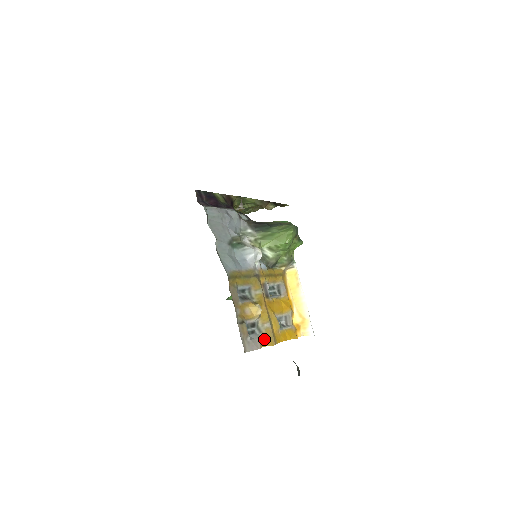
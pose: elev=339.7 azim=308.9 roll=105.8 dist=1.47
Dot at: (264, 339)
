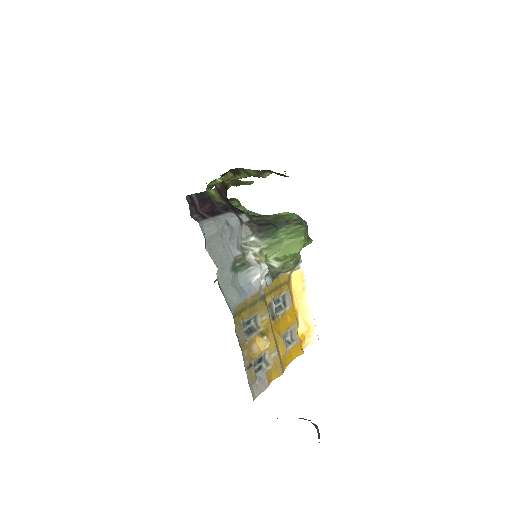
Dot at: (271, 372)
